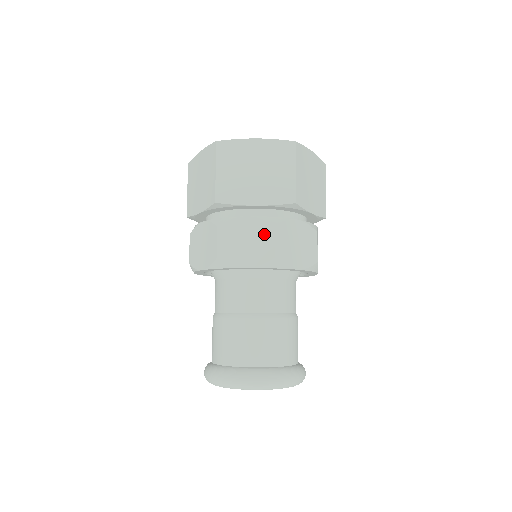
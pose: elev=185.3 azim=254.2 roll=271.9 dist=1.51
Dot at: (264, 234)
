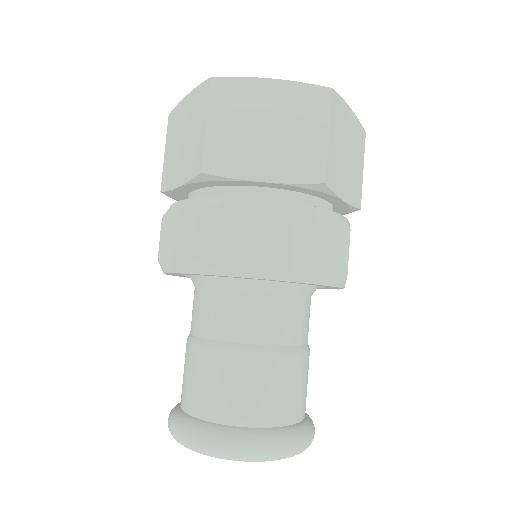
Dot at: (273, 227)
